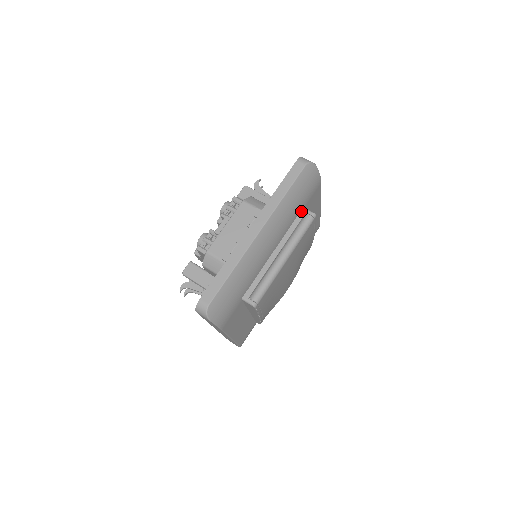
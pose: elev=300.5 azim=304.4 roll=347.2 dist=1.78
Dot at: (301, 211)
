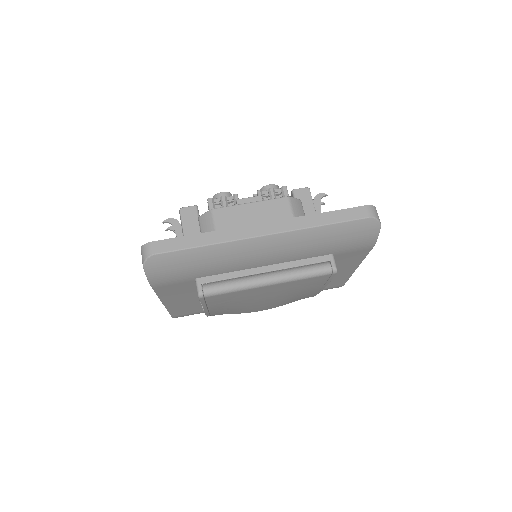
Dot at: (327, 255)
